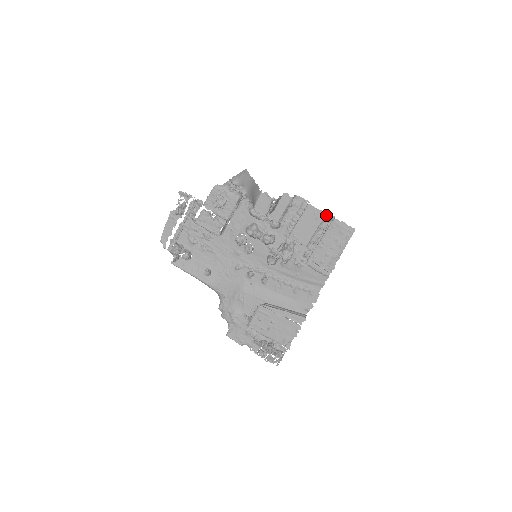
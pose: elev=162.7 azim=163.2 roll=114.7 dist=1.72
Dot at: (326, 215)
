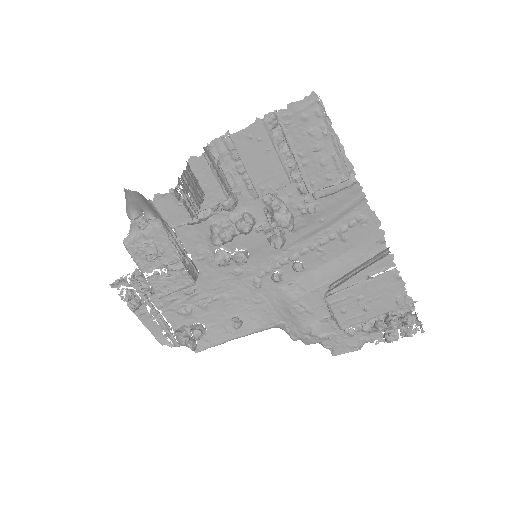
Dot at: (263, 122)
